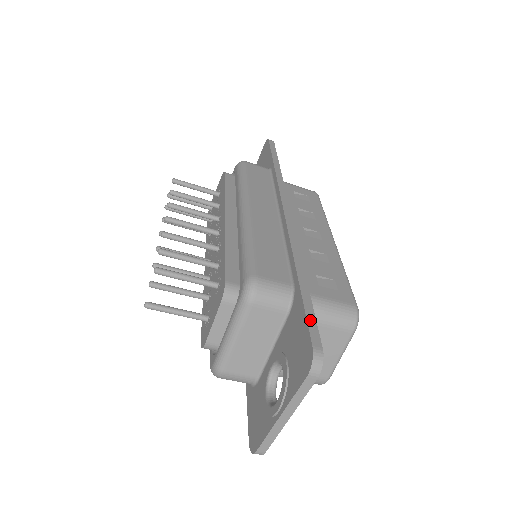
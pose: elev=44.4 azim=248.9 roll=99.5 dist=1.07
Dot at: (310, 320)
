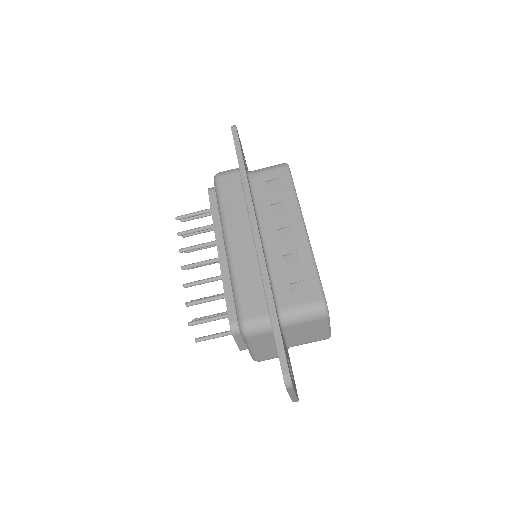
Dot at: (280, 350)
